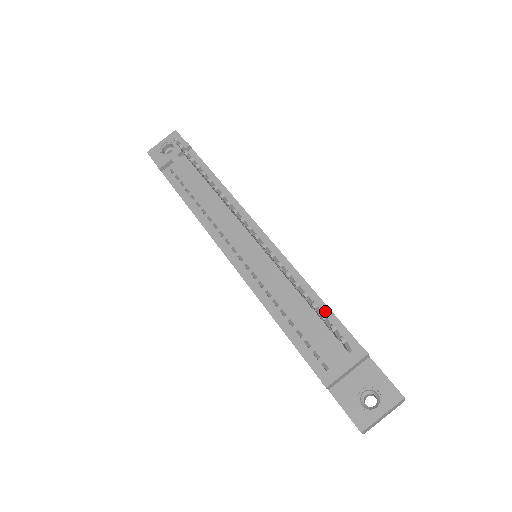
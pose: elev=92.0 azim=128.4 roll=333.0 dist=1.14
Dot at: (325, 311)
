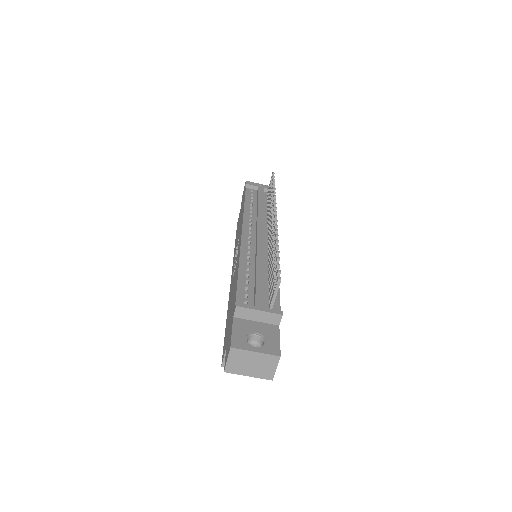
Dot at: occluded
